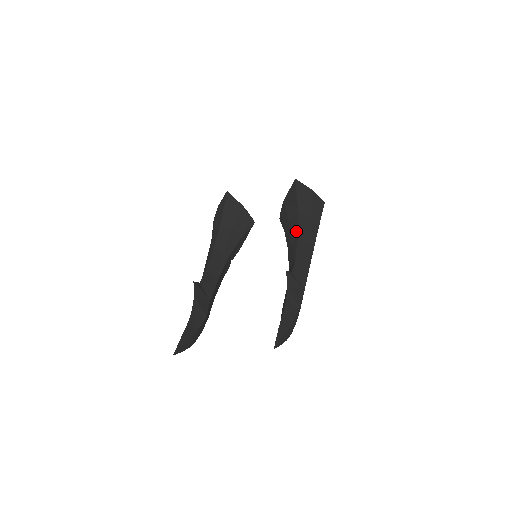
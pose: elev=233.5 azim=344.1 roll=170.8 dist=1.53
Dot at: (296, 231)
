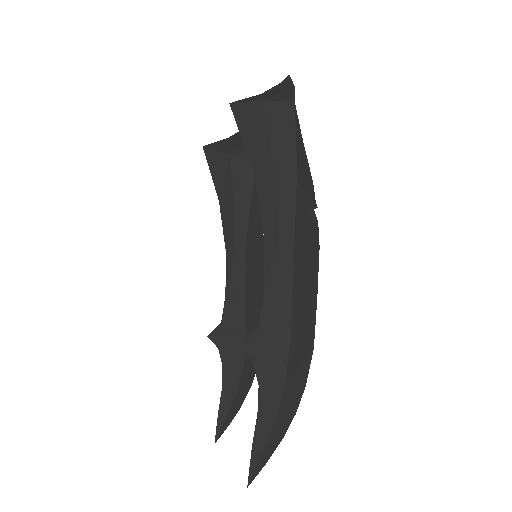
Dot at: (261, 219)
